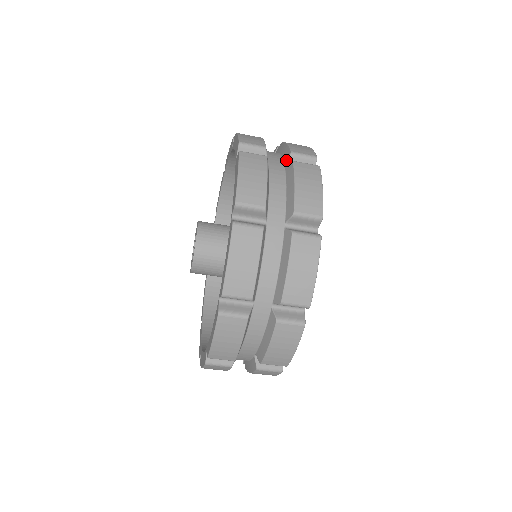
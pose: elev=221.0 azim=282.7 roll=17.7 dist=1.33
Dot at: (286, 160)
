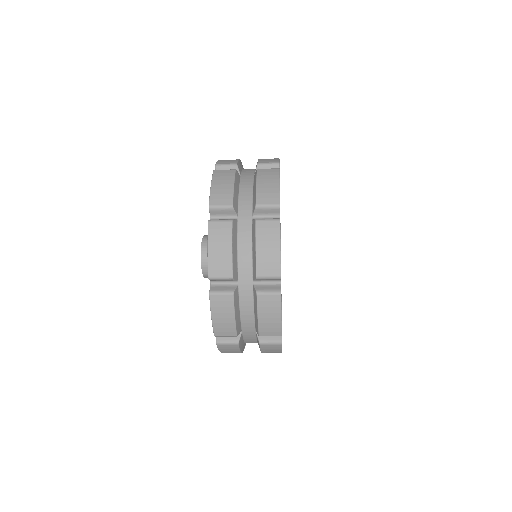
Dot at: (253, 212)
